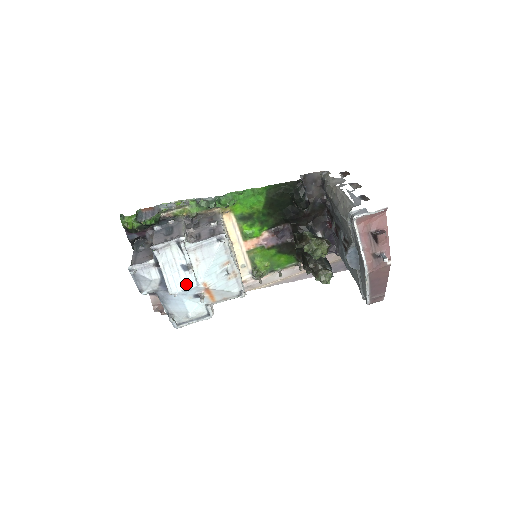
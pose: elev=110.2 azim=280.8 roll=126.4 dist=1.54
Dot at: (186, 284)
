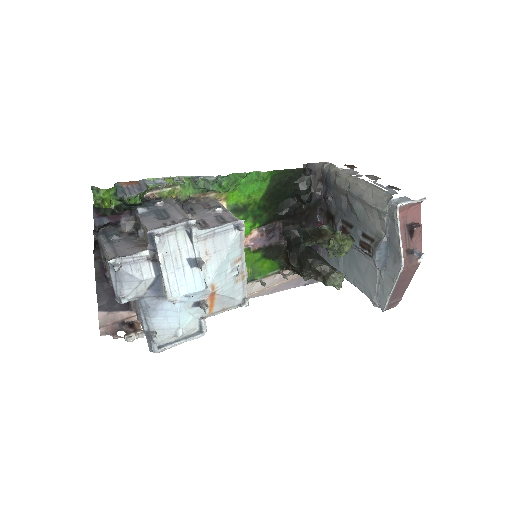
Dot at: (192, 286)
